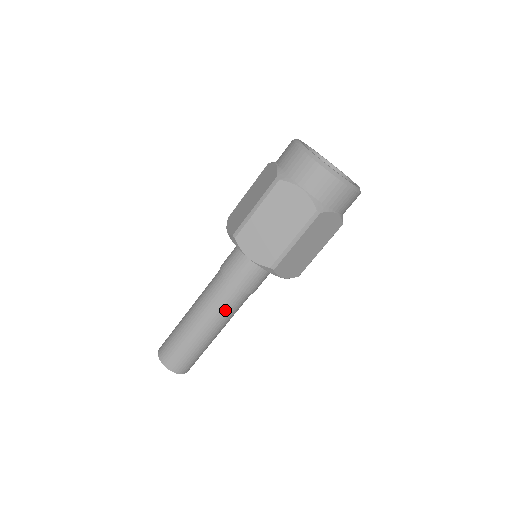
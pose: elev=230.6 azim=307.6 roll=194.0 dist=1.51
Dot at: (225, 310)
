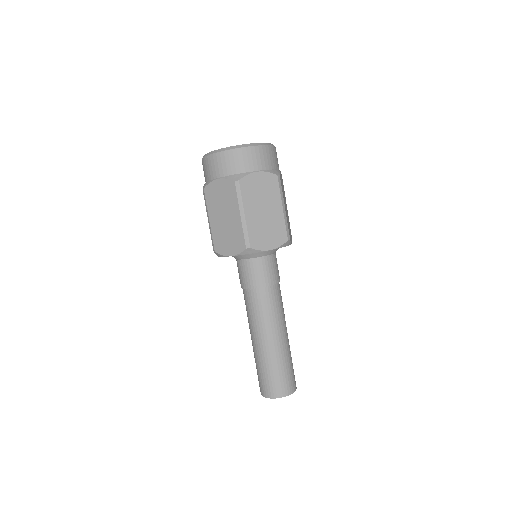
Dot at: (264, 313)
